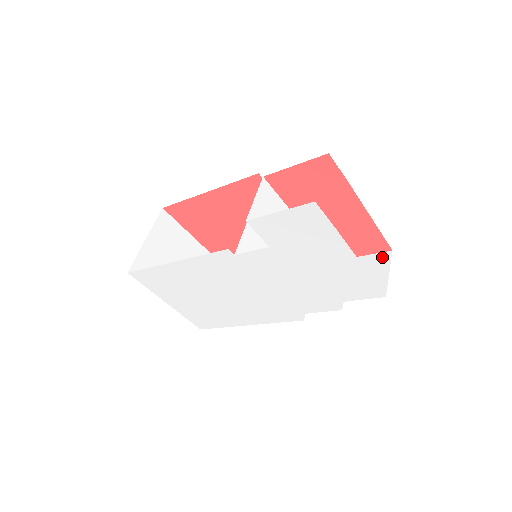
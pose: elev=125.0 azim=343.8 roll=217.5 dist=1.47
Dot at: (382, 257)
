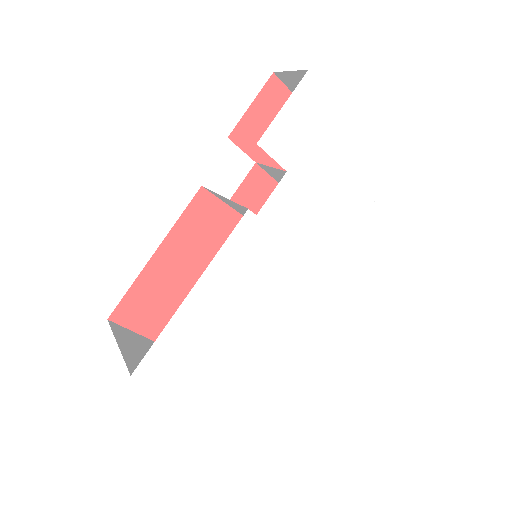
Dot at: occluded
